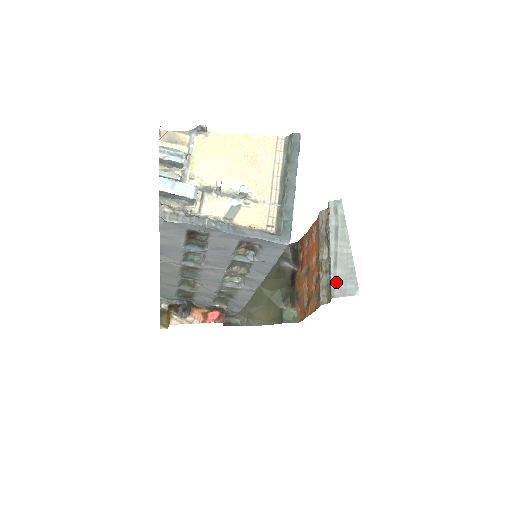
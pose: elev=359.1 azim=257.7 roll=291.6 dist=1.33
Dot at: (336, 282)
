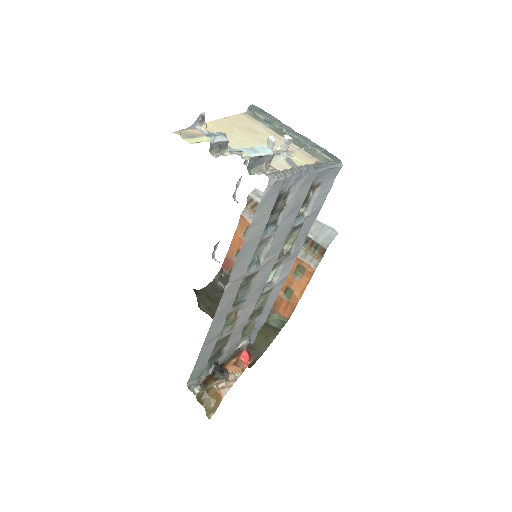
Dot at: (317, 237)
